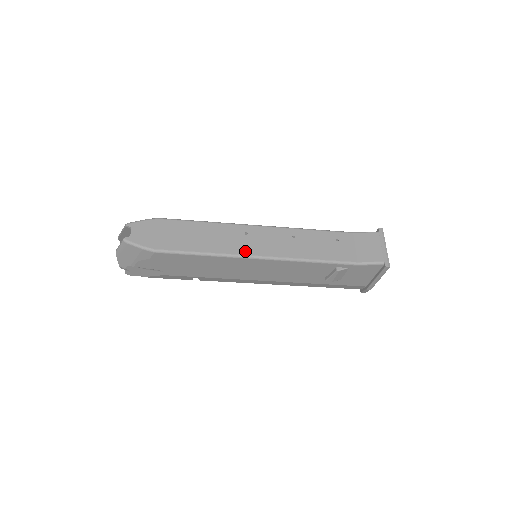
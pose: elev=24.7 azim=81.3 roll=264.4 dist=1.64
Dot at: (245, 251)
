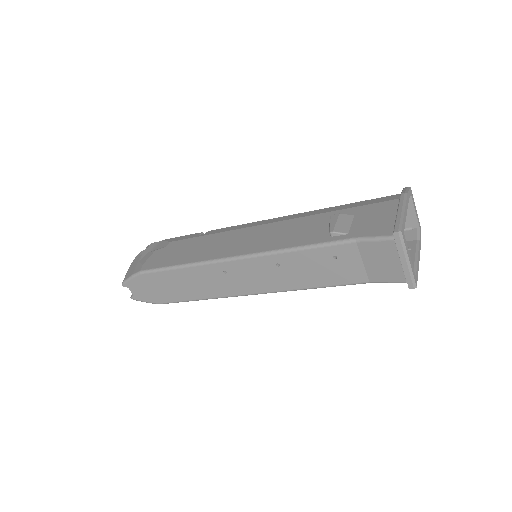
Dot at: (234, 292)
